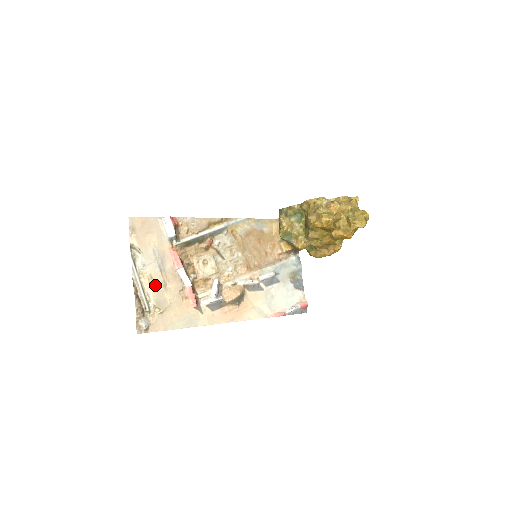
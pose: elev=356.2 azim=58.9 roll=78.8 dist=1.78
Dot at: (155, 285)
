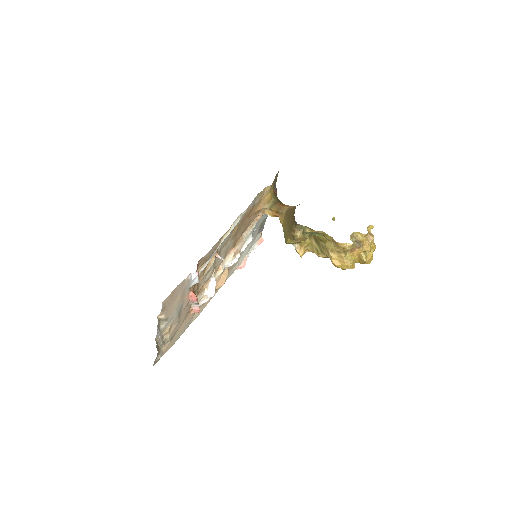
Dot at: (172, 329)
